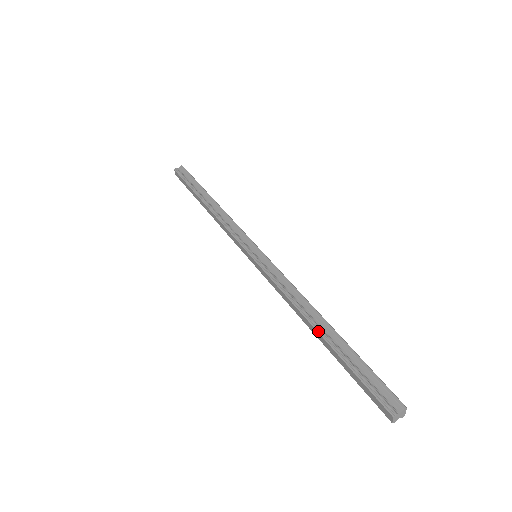
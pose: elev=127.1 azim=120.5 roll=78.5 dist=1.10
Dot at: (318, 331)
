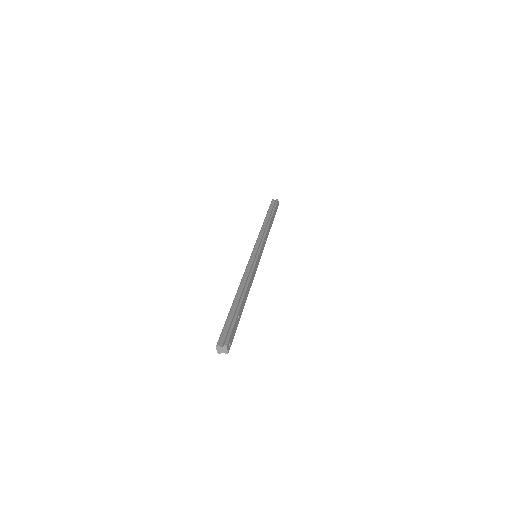
Dot at: (234, 298)
